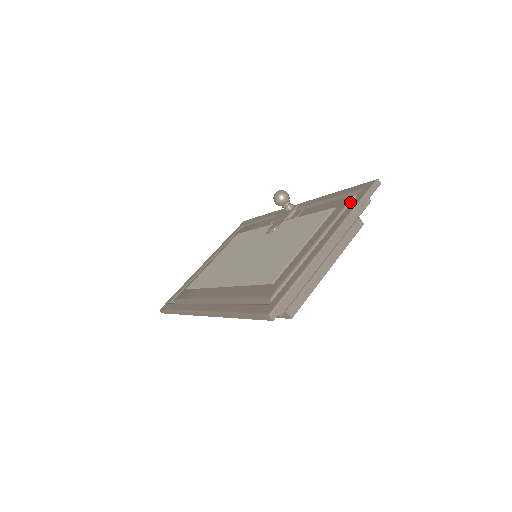
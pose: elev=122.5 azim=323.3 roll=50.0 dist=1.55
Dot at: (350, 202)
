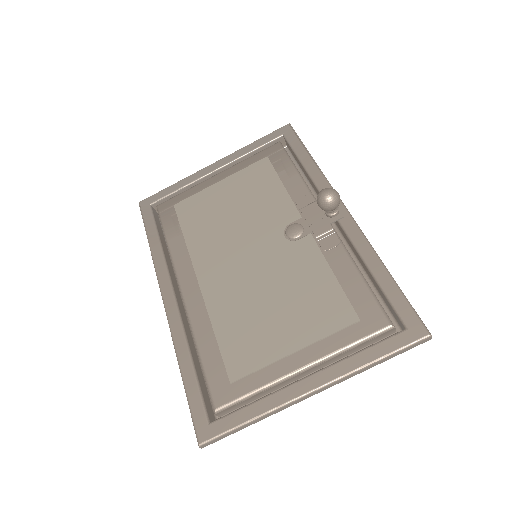
Dot at: (380, 334)
